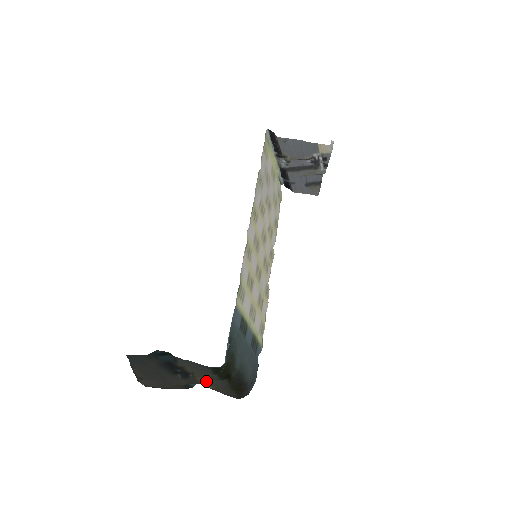
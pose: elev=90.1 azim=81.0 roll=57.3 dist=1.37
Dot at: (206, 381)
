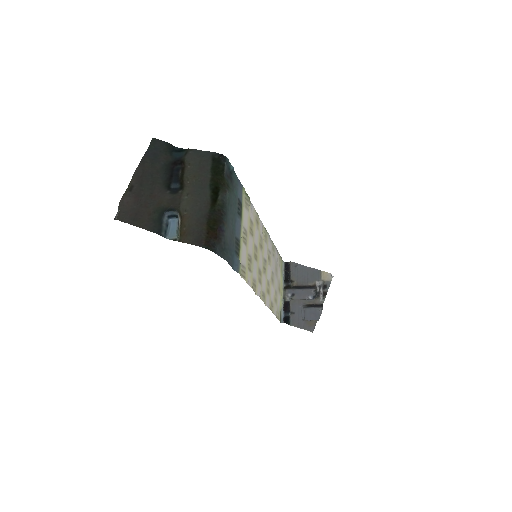
Dot at: (189, 205)
